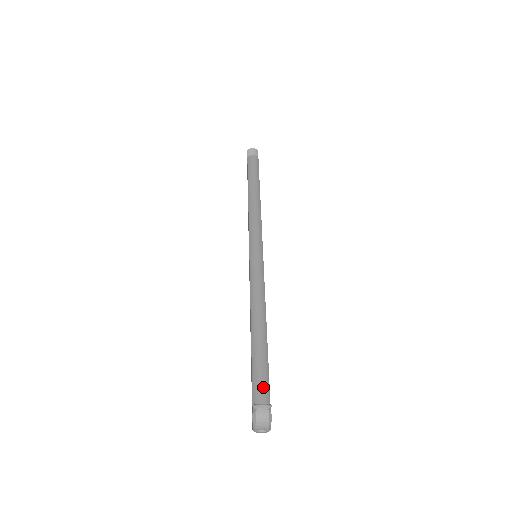
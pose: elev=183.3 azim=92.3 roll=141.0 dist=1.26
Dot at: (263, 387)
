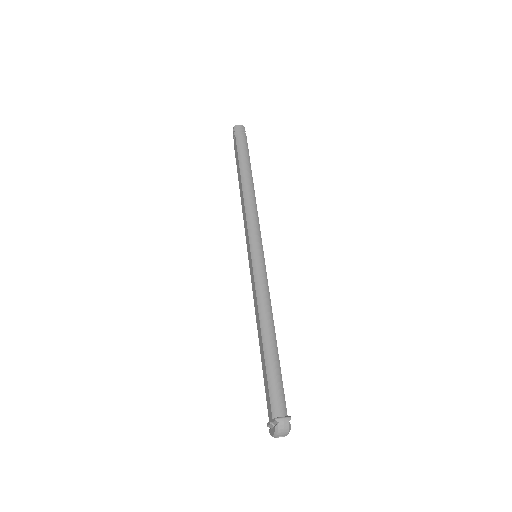
Dot at: (280, 398)
